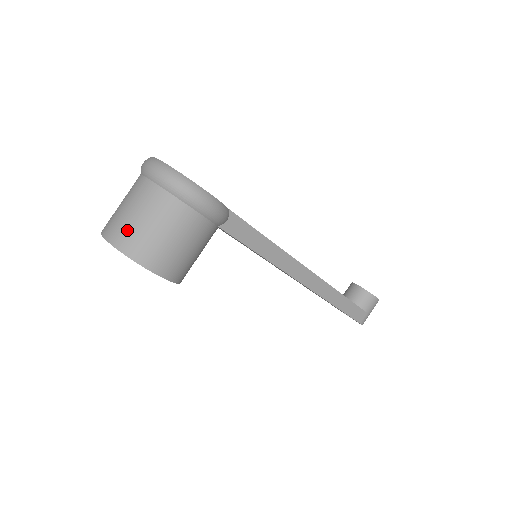
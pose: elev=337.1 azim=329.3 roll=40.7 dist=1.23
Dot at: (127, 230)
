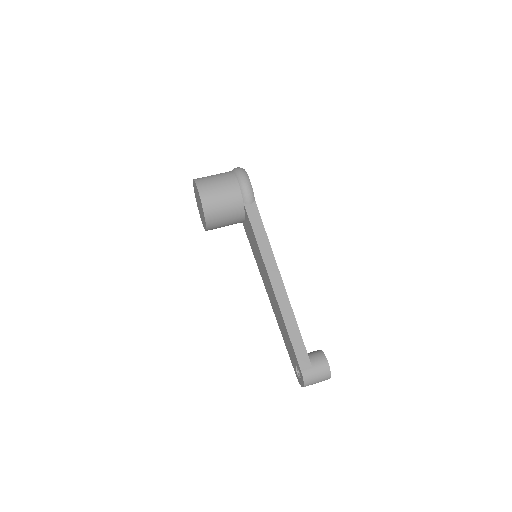
Dot at: occluded
